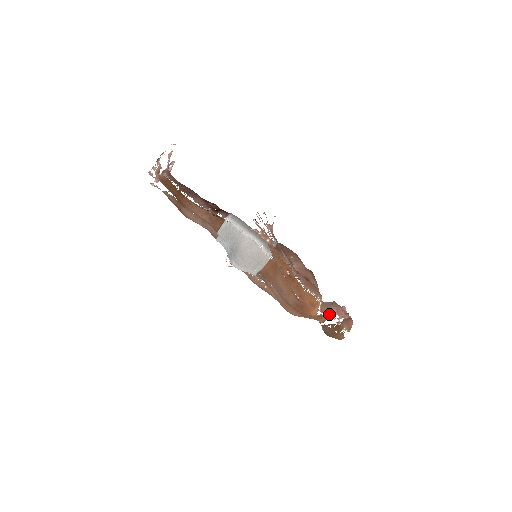
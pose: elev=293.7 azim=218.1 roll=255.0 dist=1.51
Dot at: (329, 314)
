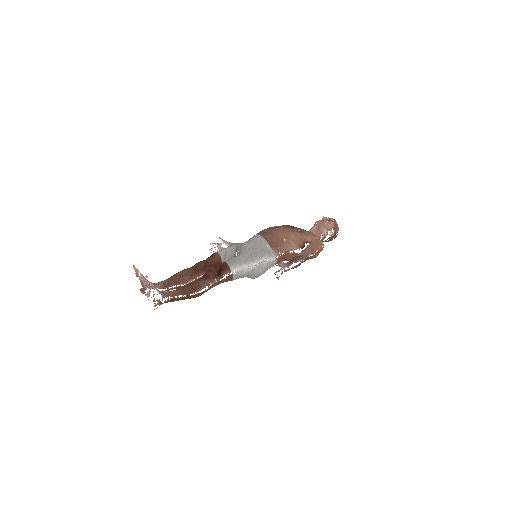
Dot at: (324, 235)
